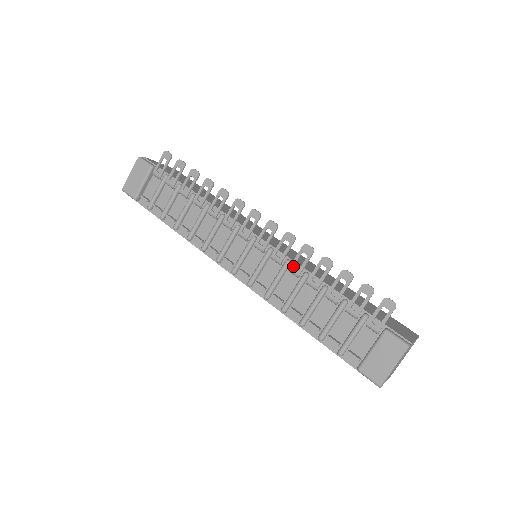
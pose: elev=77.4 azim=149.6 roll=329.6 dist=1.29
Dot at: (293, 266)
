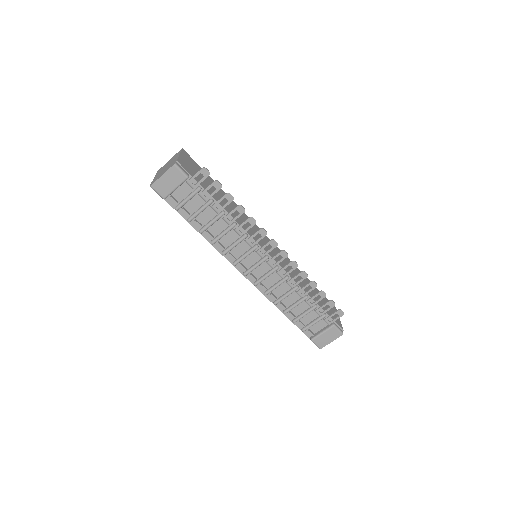
Dot at: (291, 281)
